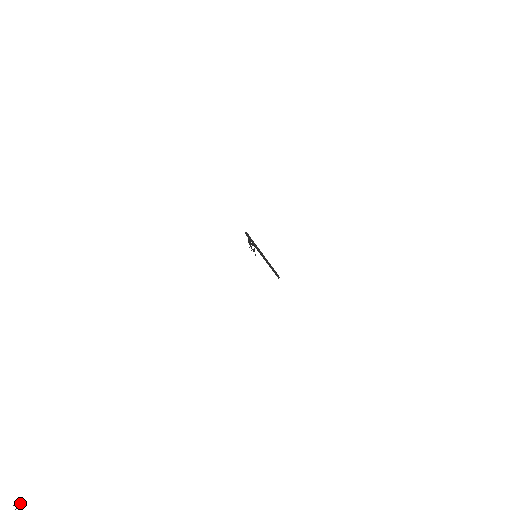
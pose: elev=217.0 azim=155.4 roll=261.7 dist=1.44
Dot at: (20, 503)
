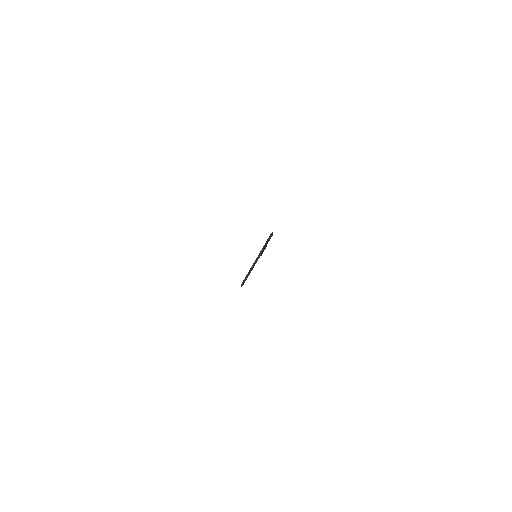
Dot at: out of frame
